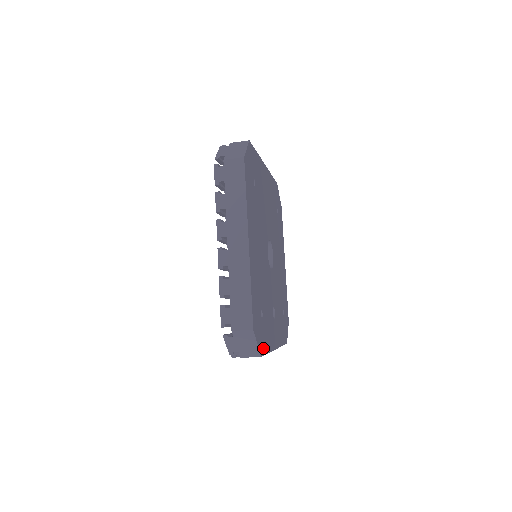
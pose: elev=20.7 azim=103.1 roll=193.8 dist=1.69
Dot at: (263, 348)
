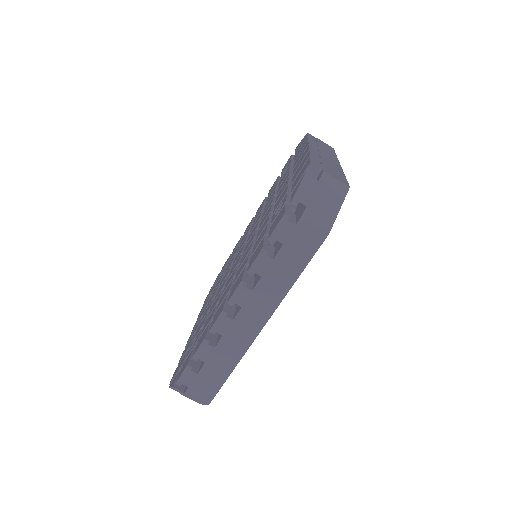
Dot at: occluded
